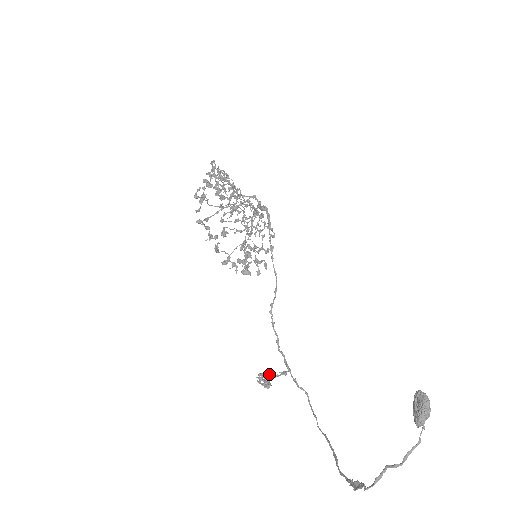
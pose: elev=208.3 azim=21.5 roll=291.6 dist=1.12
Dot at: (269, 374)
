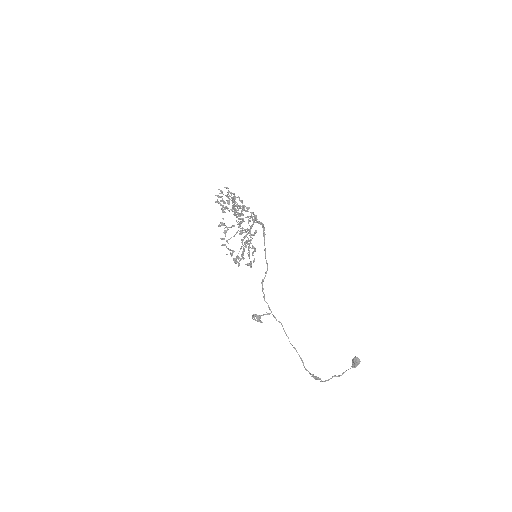
Dot at: (260, 316)
